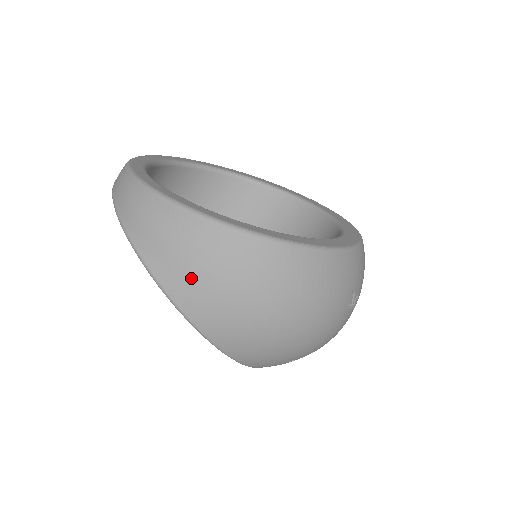
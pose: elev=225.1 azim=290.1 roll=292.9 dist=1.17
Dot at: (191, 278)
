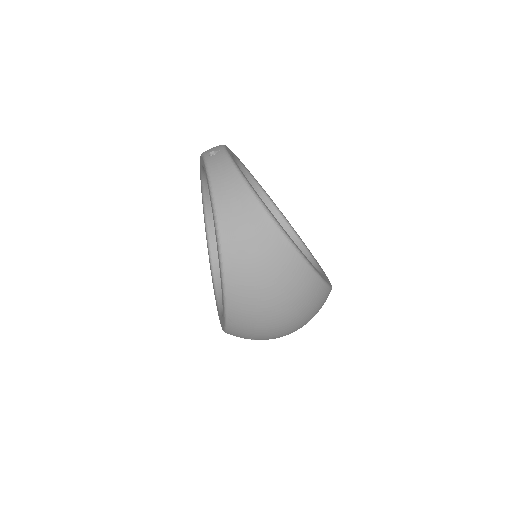
Dot at: (246, 256)
